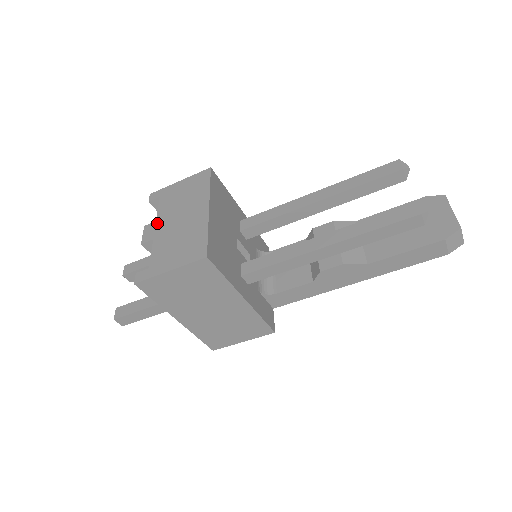
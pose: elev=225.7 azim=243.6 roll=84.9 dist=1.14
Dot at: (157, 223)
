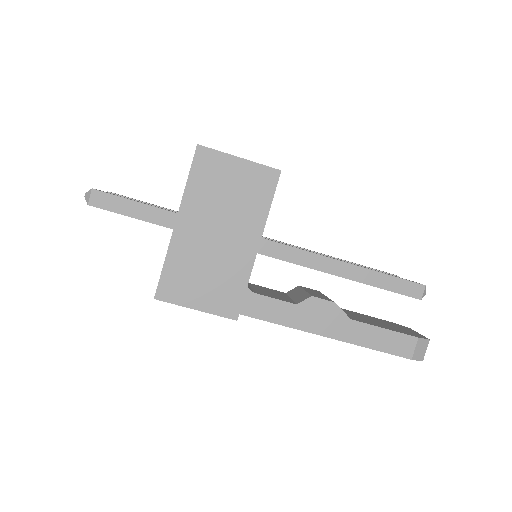
Dot at: occluded
